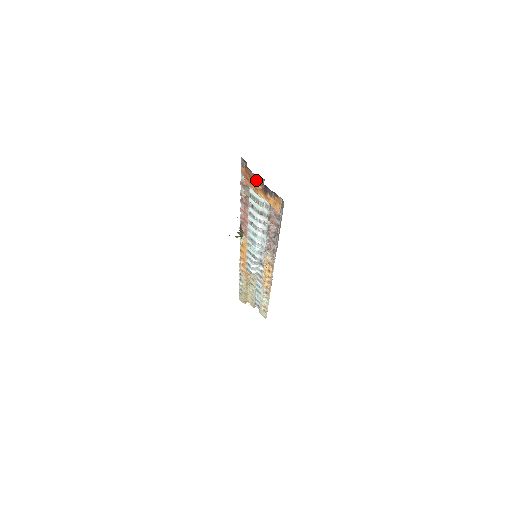
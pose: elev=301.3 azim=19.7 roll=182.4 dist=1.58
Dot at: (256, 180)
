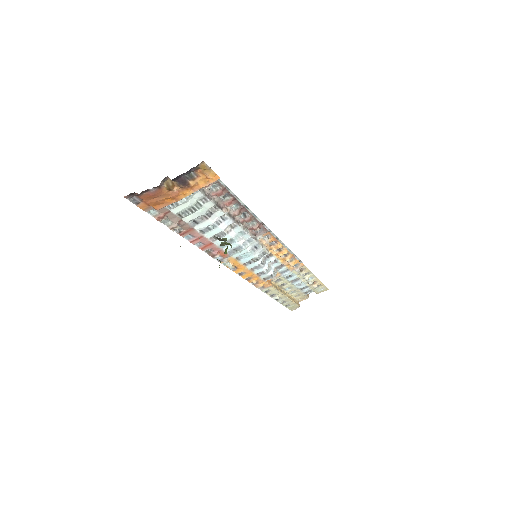
Dot at: (163, 189)
